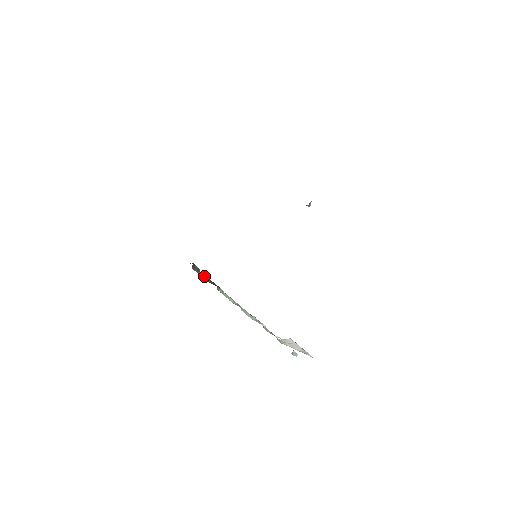
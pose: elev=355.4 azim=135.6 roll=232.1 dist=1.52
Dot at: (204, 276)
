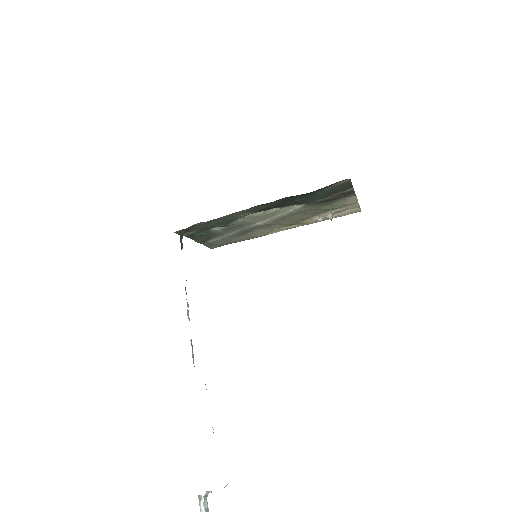
Dot at: occluded
